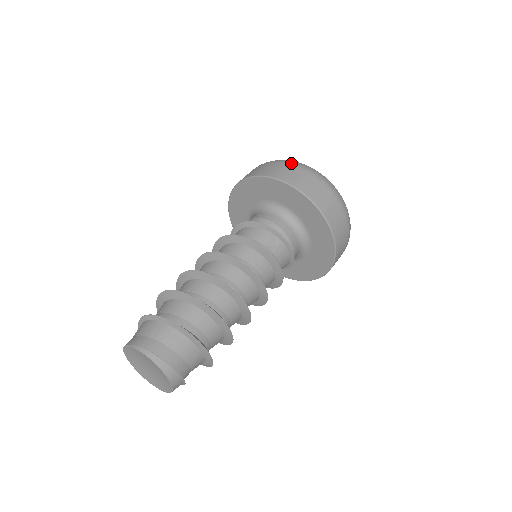
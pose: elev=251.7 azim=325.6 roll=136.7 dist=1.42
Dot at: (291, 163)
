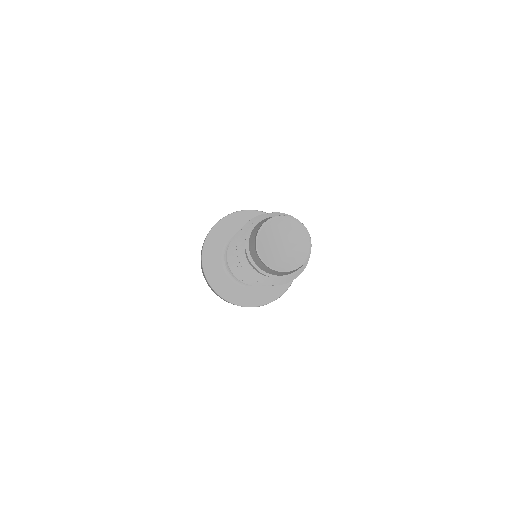
Dot at: occluded
